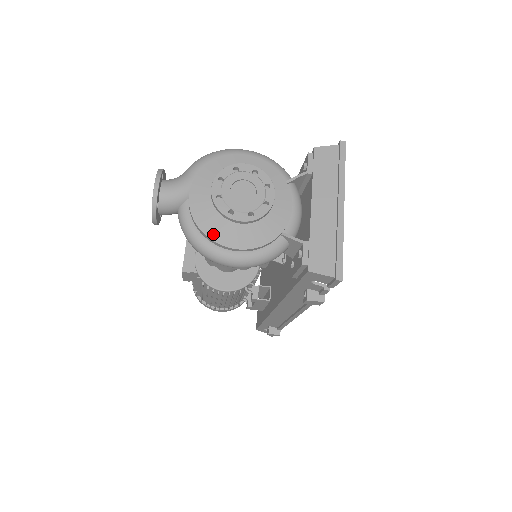
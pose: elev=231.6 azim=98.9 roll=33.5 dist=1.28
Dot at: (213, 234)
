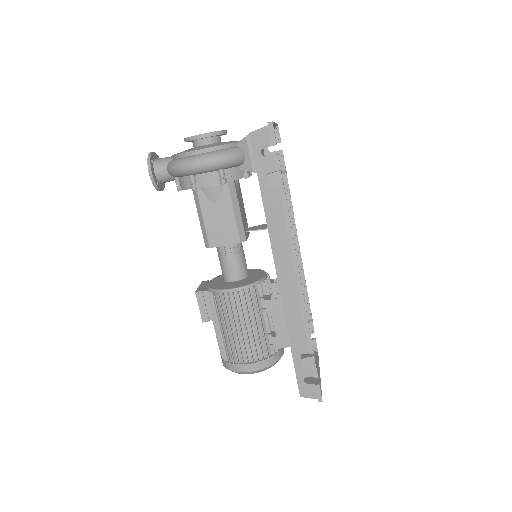
Dot at: (185, 152)
